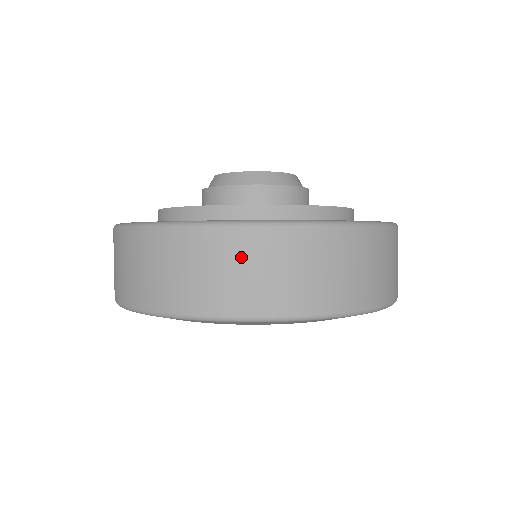
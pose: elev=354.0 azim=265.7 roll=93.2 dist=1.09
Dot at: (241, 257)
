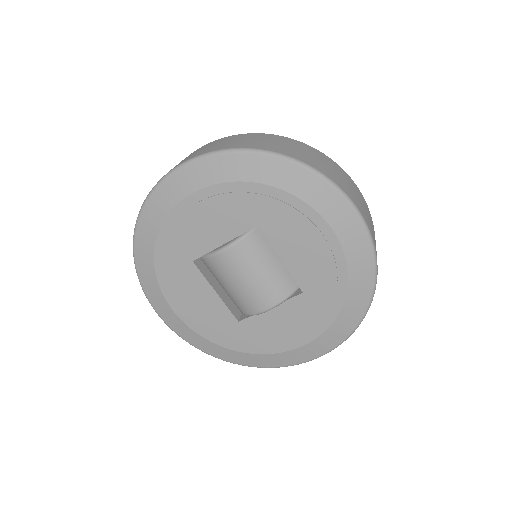
Dot at: occluded
